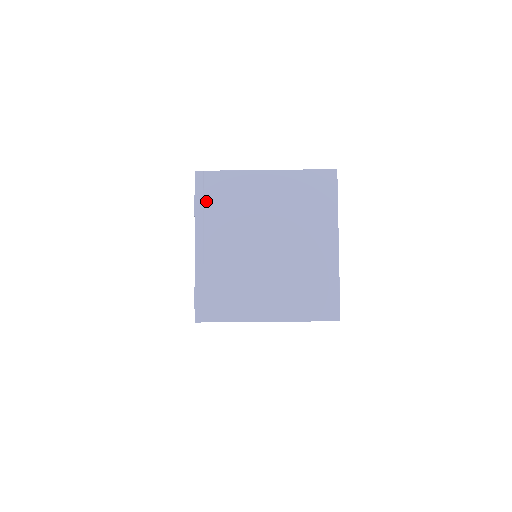
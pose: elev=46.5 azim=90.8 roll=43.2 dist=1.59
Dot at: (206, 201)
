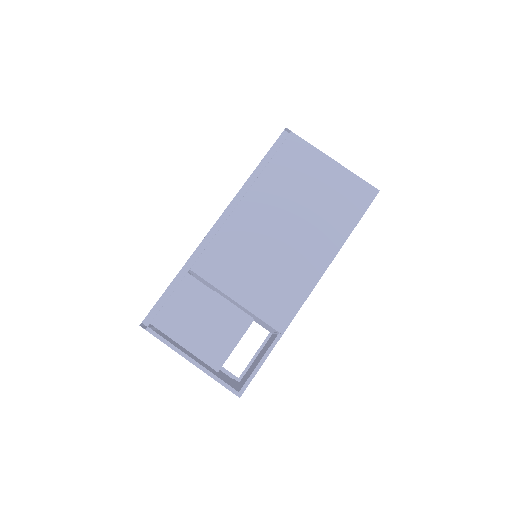
Dot at: occluded
